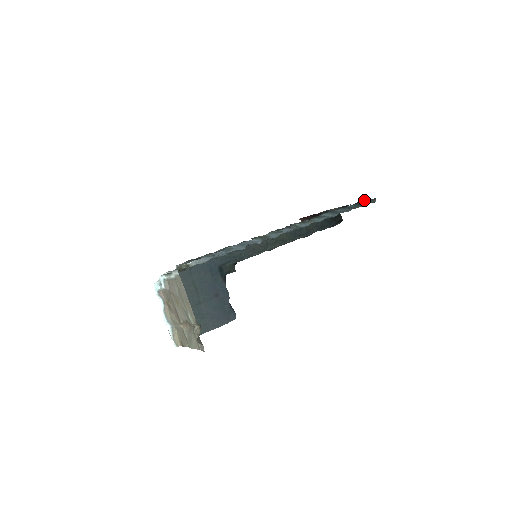
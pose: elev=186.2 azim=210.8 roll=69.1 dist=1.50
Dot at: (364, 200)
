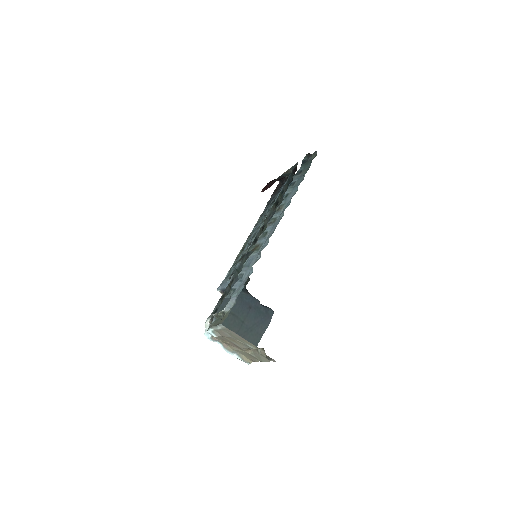
Dot at: (306, 155)
